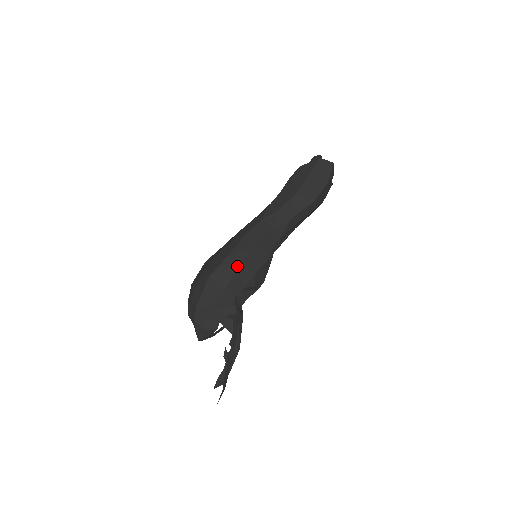
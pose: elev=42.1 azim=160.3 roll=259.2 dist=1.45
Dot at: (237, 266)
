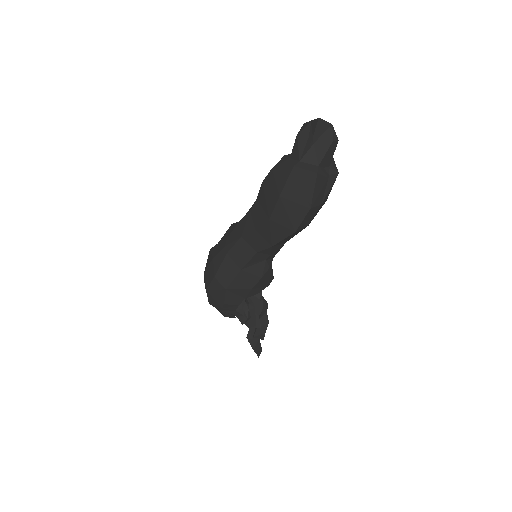
Dot at: (226, 290)
